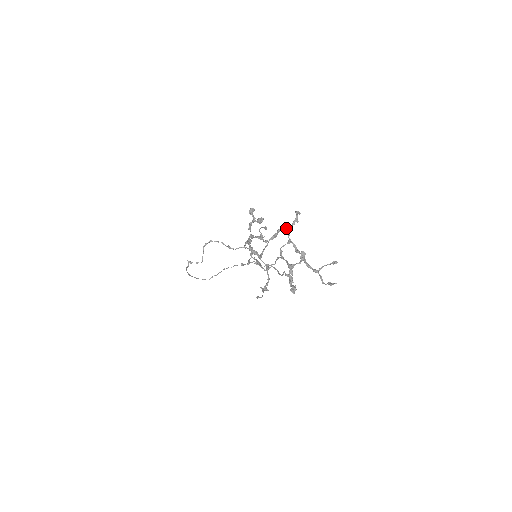
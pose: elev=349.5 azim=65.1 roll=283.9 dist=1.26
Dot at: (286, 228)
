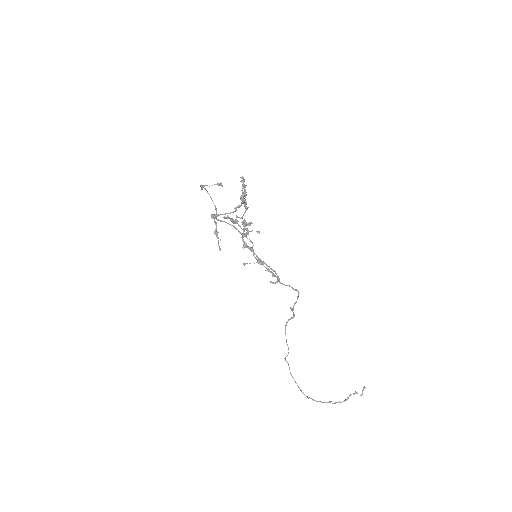
Dot at: occluded
